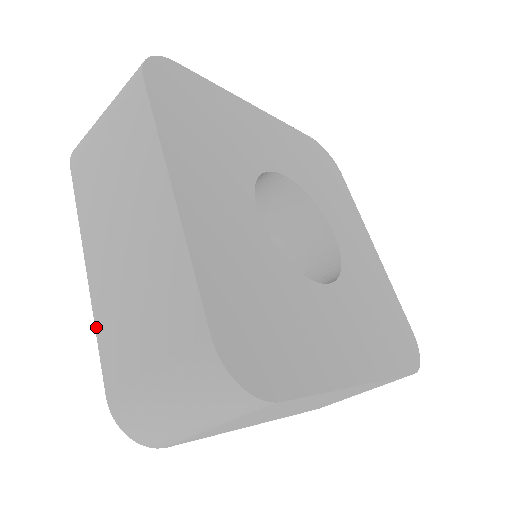
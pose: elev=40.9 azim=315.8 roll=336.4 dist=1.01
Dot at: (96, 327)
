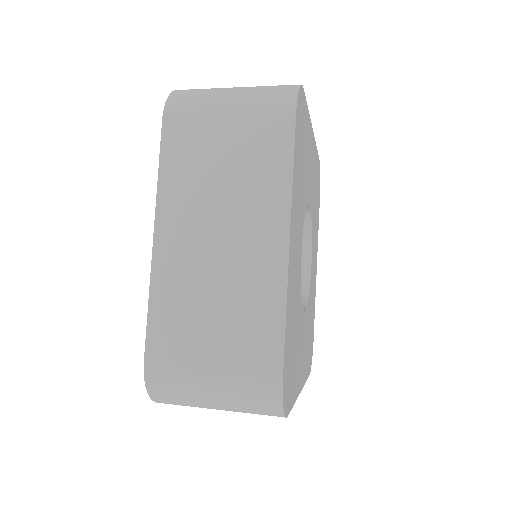
Dot at: (151, 297)
